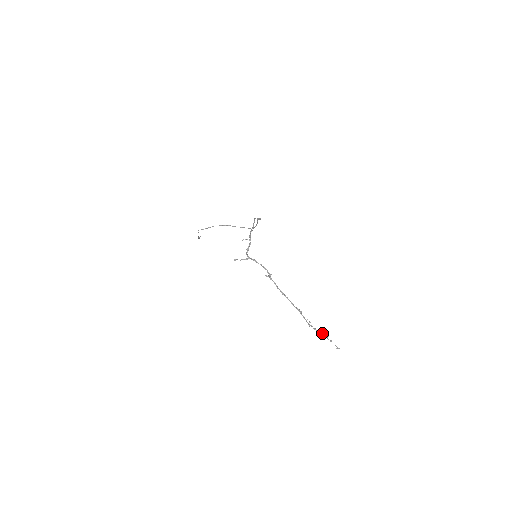
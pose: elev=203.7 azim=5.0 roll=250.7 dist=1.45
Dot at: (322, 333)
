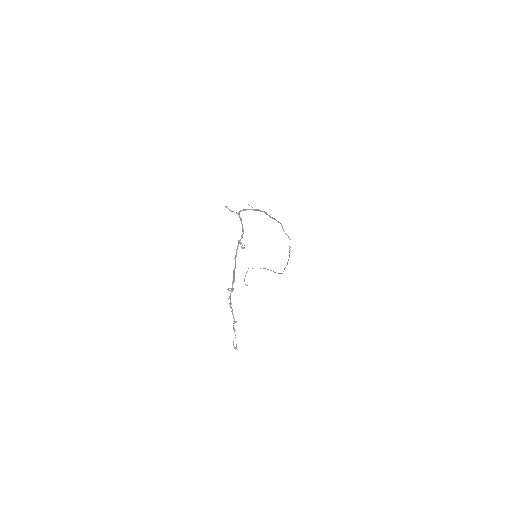
Dot at: occluded
